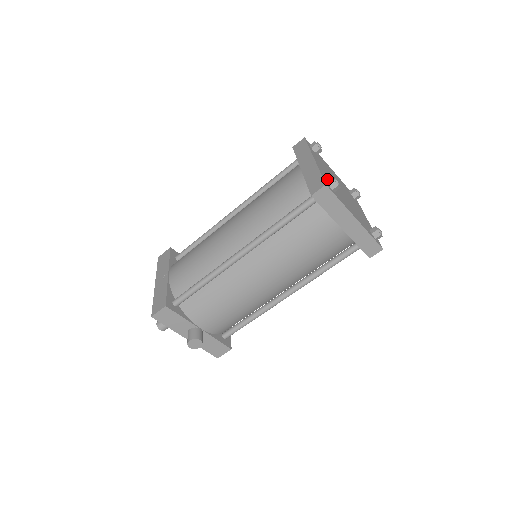
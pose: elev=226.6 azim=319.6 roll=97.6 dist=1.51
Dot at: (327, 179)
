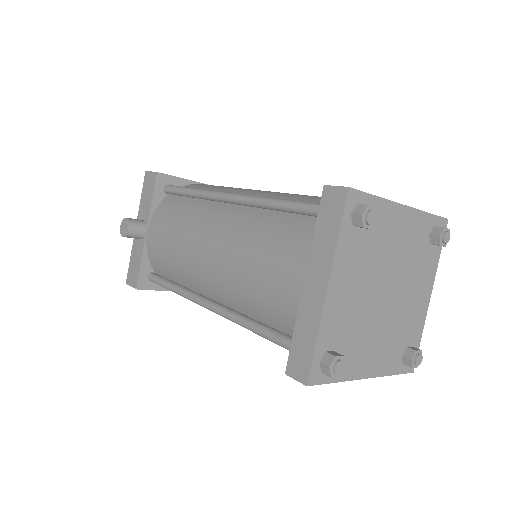
Dot at: occluded
